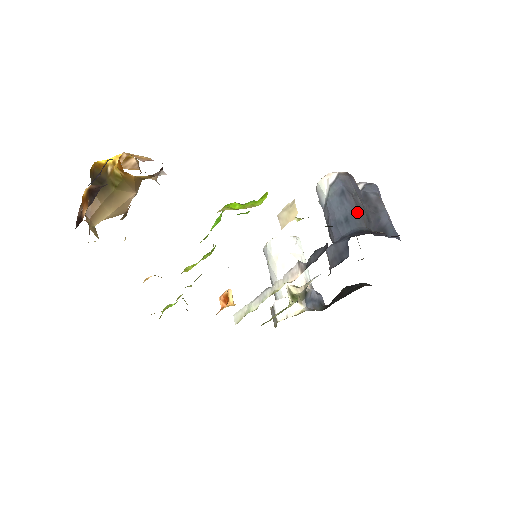
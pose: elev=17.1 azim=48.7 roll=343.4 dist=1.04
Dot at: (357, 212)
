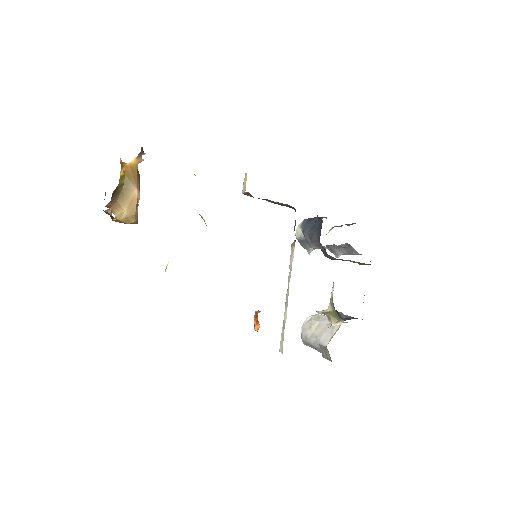
Dot at: occluded
